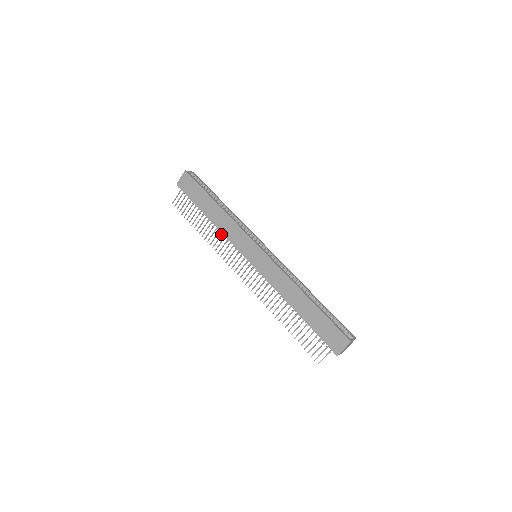
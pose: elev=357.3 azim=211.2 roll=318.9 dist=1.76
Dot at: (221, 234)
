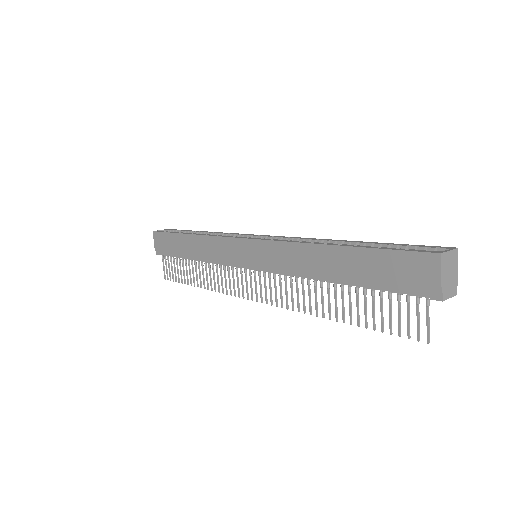
Dot at: occluded
